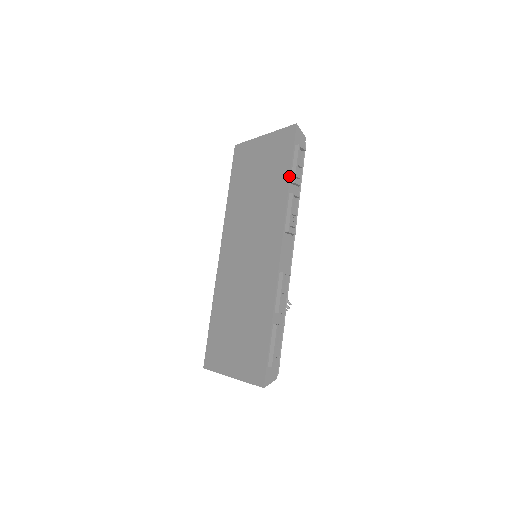
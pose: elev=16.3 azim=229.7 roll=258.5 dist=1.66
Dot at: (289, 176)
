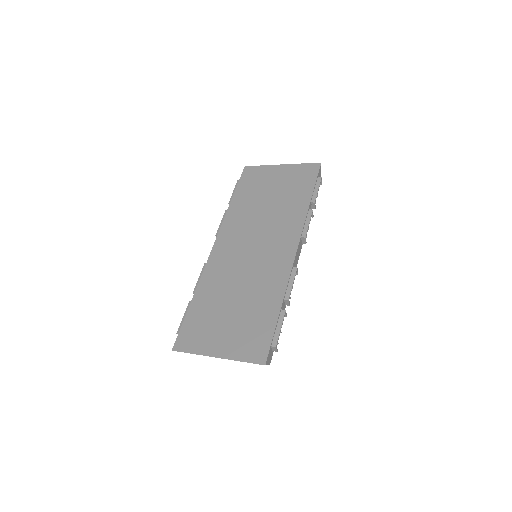
Dot at: (311, 196)
